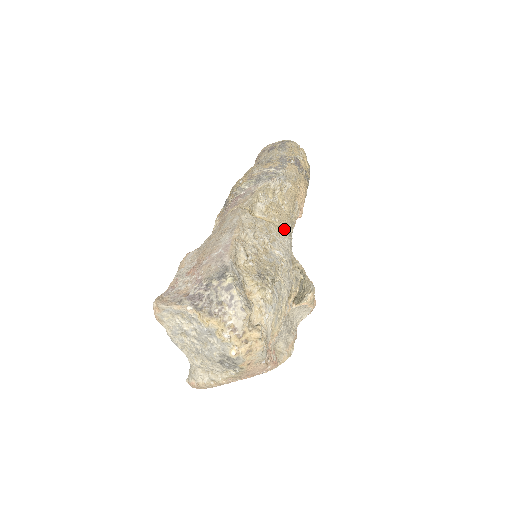
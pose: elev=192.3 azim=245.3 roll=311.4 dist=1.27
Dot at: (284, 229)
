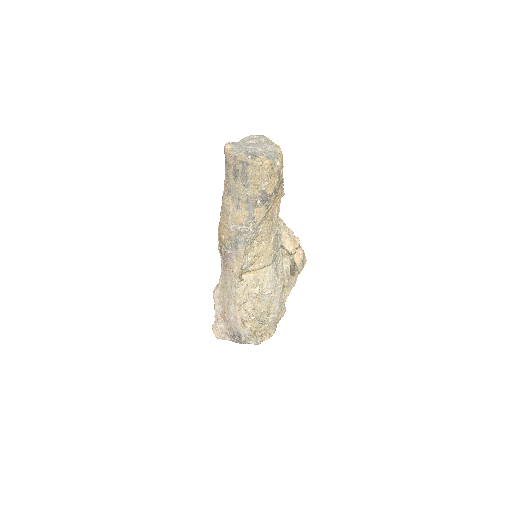
Dot at: (268, 265)
